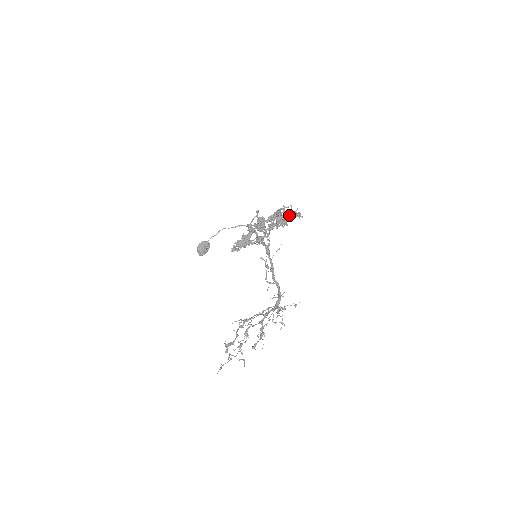
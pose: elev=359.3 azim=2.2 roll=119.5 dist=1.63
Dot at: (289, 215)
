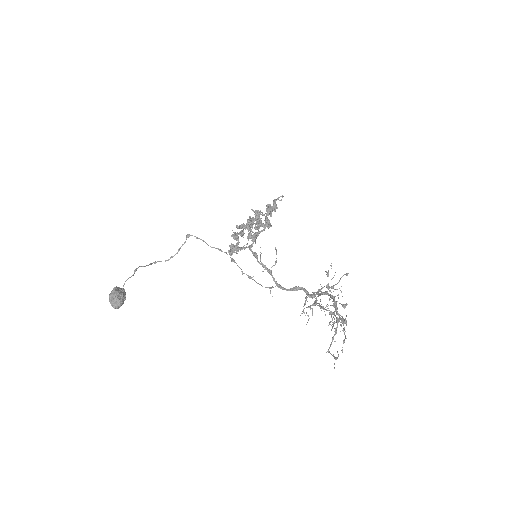
Dot at: occluded
